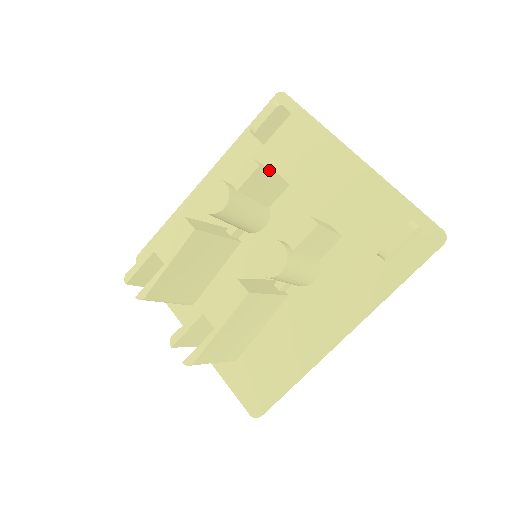
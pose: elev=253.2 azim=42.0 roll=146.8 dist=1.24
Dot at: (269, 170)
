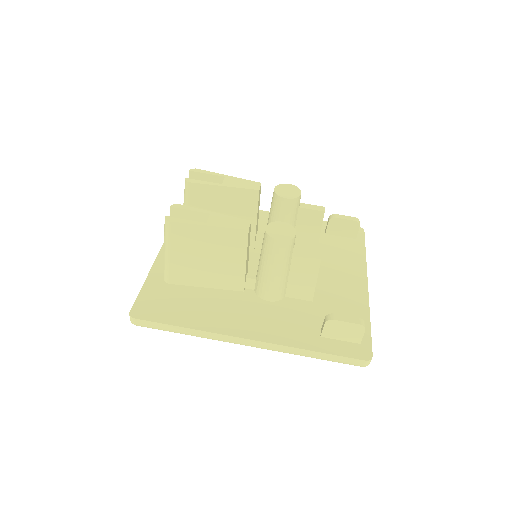
Dot at: occluded
